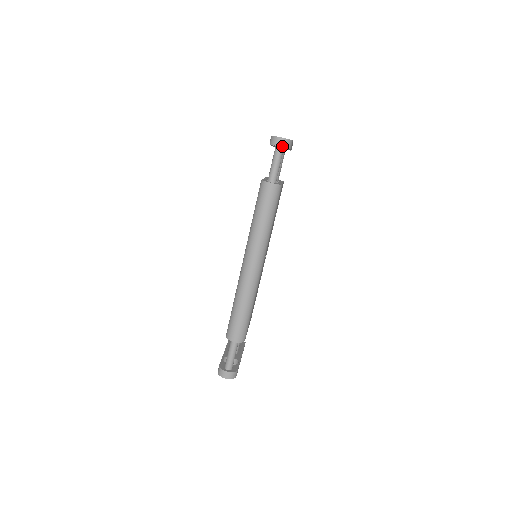
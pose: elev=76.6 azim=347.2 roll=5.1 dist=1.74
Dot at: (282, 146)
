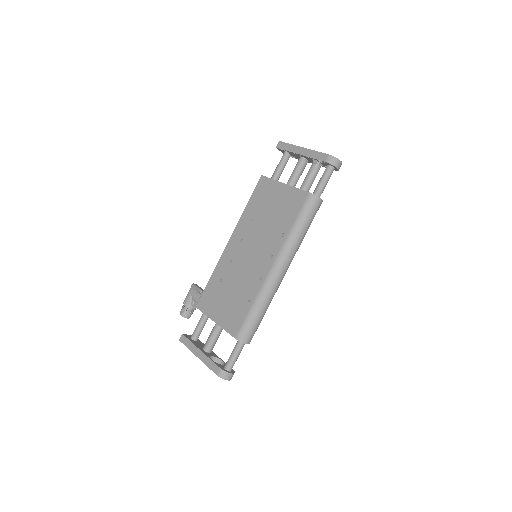
Dot at: (338, 168)
